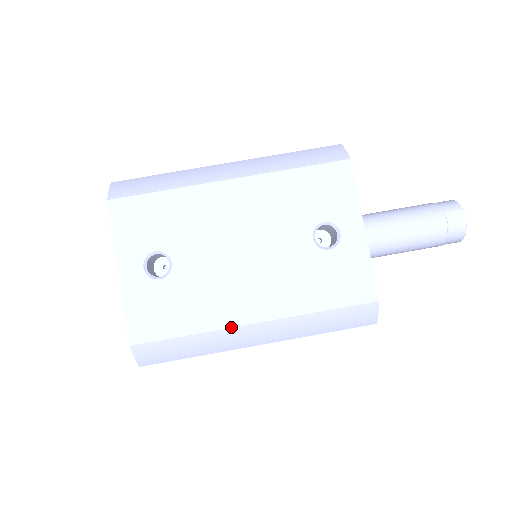
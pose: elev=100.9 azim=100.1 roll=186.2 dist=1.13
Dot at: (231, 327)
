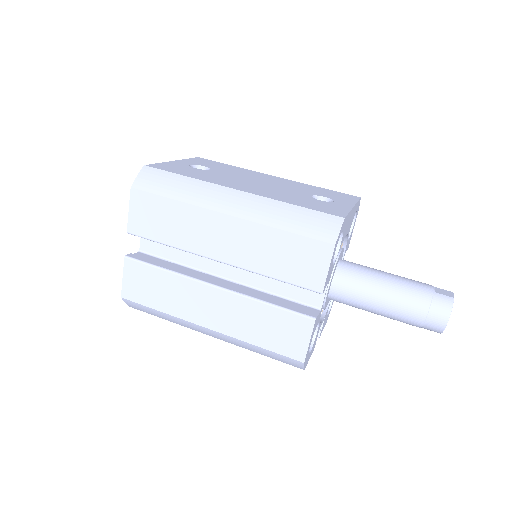
Dot at: (219, 185)
